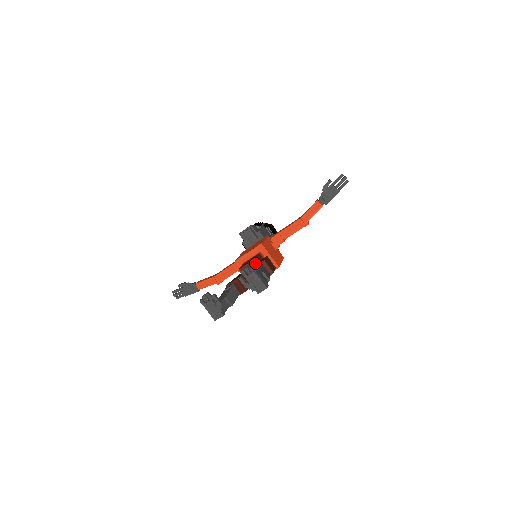
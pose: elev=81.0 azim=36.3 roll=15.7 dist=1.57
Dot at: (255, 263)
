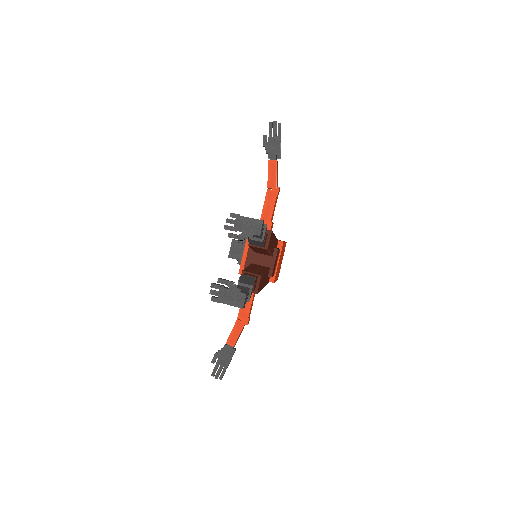
Dot at: occluded
